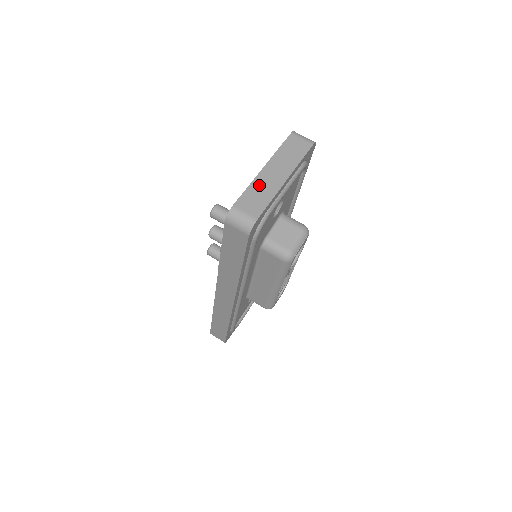
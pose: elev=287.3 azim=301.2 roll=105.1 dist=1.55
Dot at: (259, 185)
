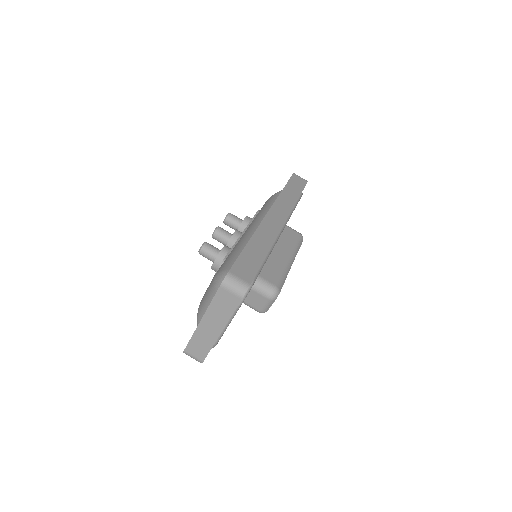
Dot at: (200, 336)
